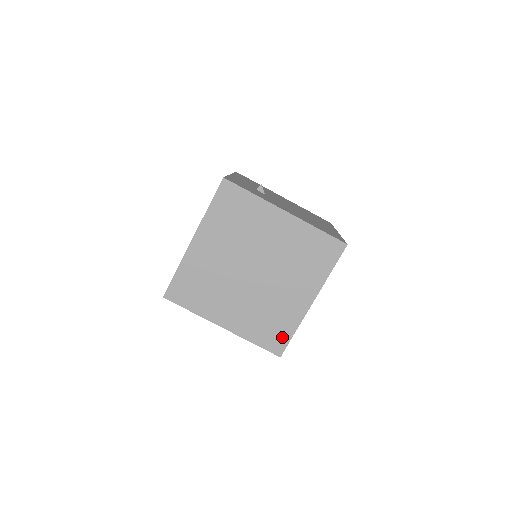
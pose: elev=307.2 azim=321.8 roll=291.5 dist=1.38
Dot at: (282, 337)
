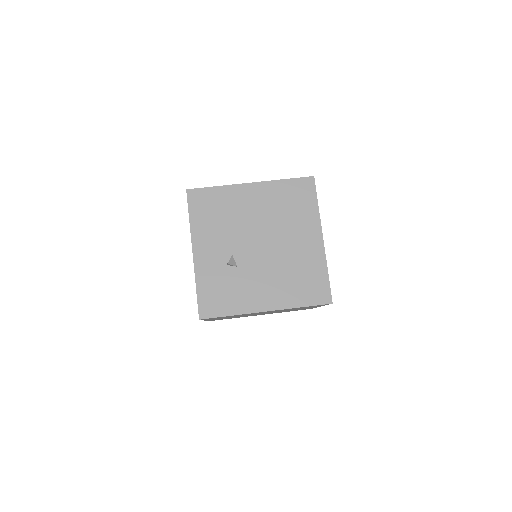
Dot at: occluded
